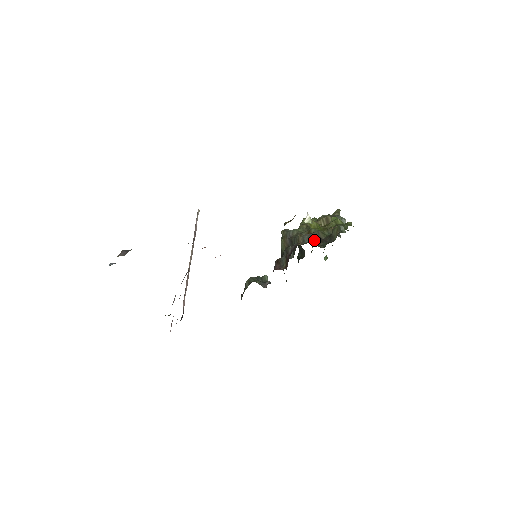
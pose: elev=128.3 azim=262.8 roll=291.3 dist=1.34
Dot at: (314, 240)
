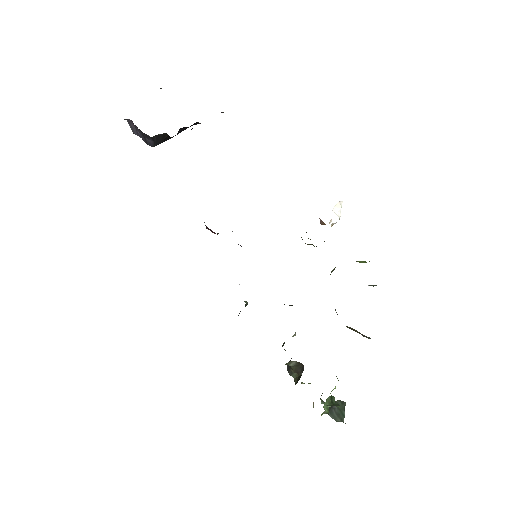
Dot at: occluded
